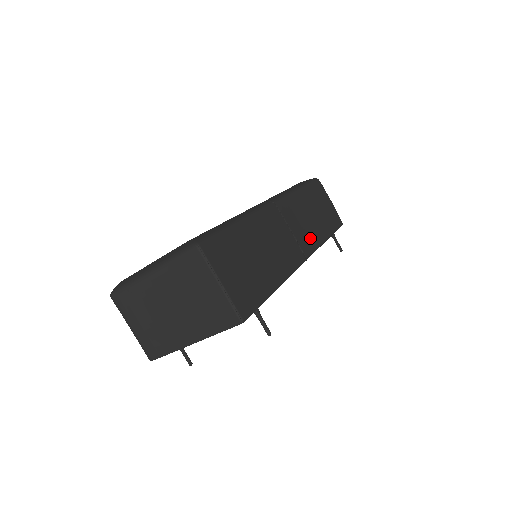
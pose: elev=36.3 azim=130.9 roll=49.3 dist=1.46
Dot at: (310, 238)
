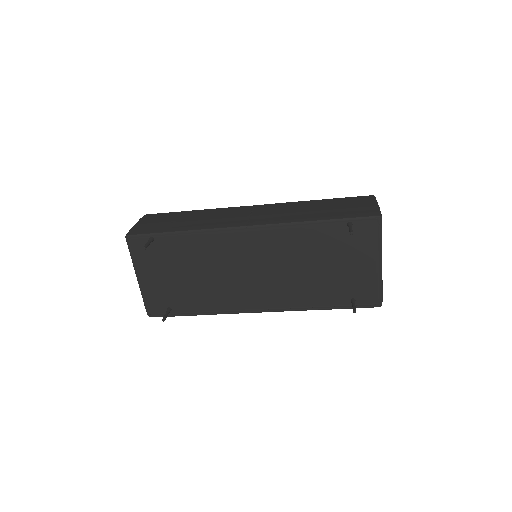
Dot at: (277, 218)
